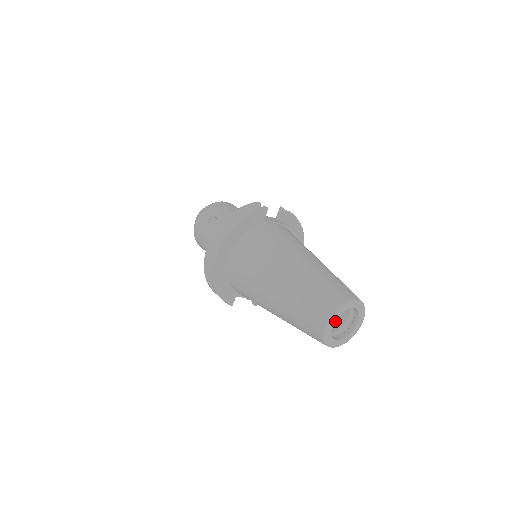
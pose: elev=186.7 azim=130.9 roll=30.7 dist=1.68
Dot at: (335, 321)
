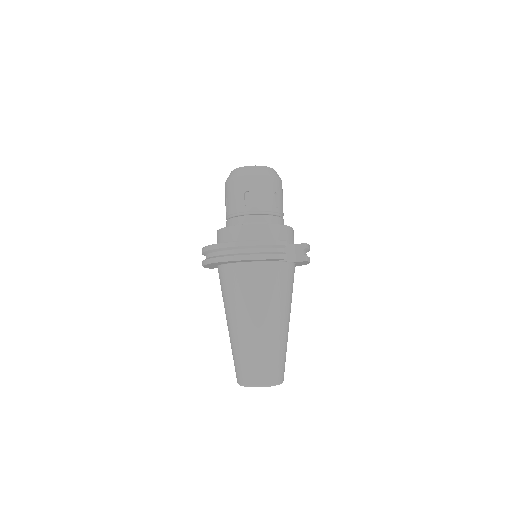
Dot at: occluded
